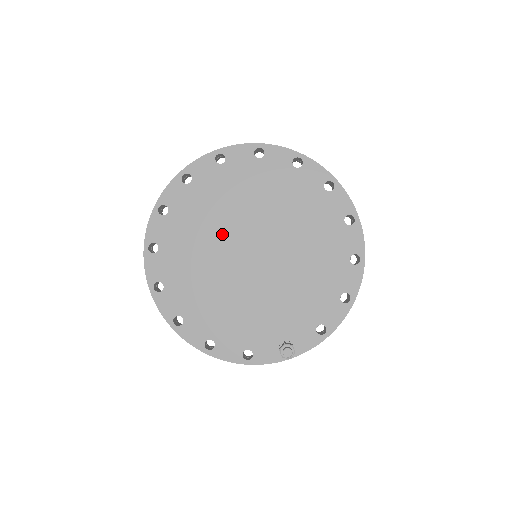
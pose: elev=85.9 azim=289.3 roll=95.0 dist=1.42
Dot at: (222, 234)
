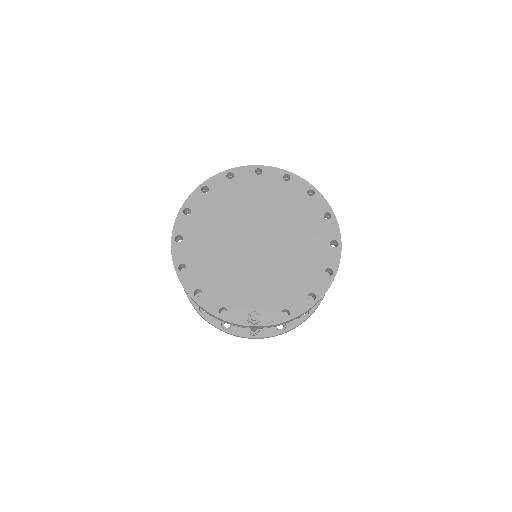
Dot at: (239, 220)
